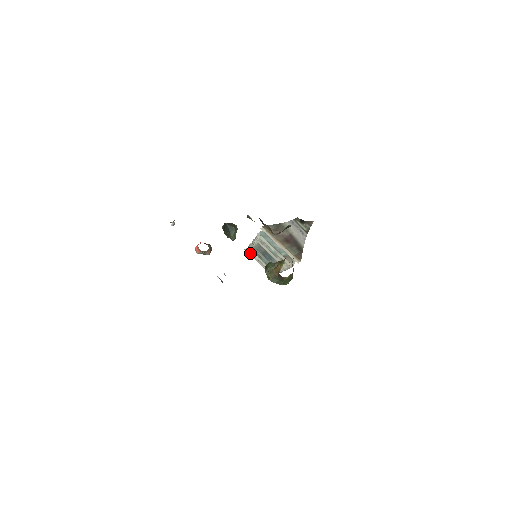
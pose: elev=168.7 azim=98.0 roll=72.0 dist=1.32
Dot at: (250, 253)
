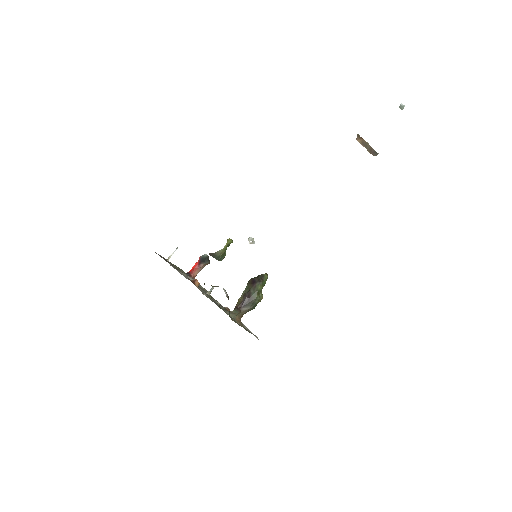
Dot at: occluded
